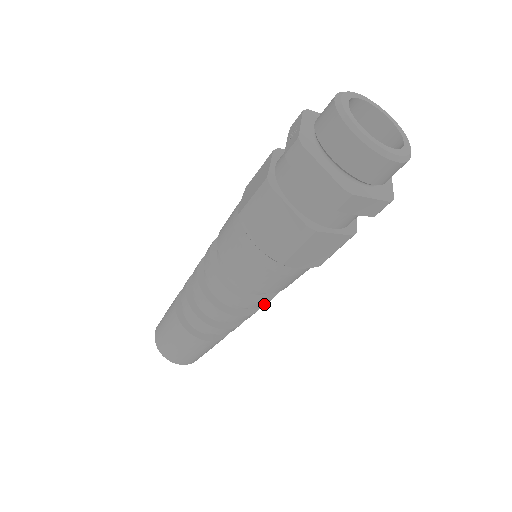
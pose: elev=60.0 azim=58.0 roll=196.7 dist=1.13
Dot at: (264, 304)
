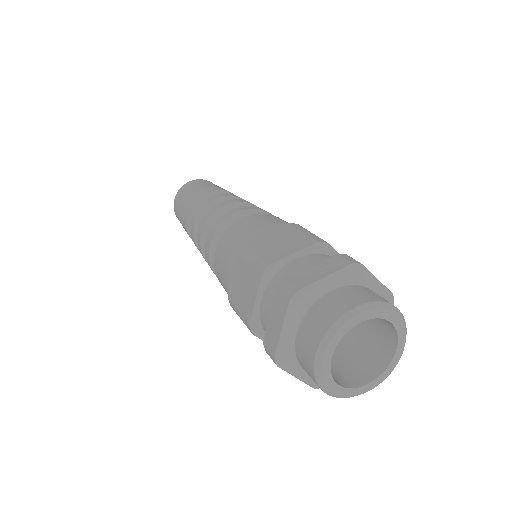
Dot at: occluded
